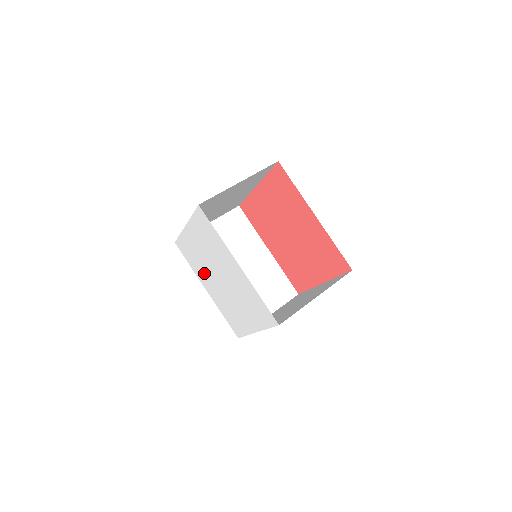
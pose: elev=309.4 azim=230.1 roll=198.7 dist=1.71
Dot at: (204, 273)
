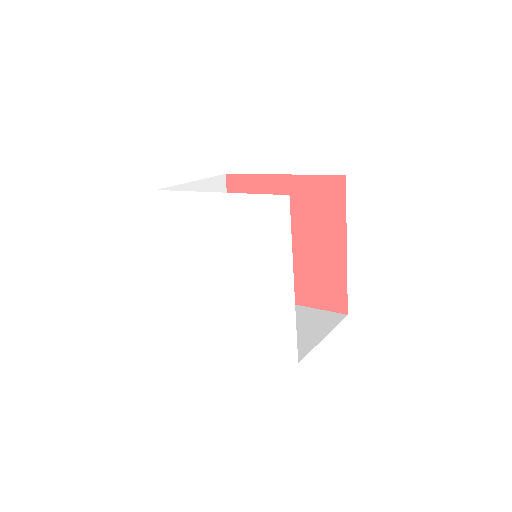
Dot at: (211, 308)
